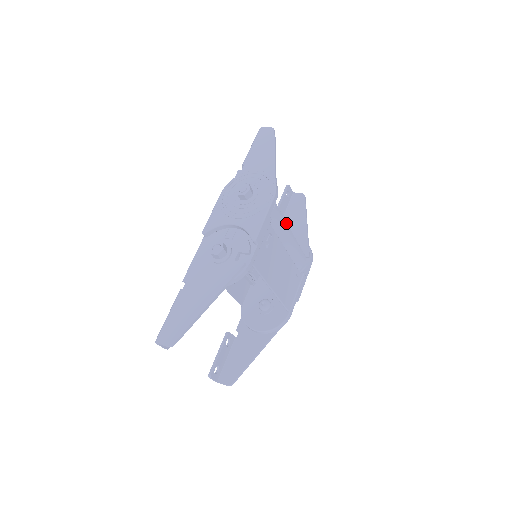
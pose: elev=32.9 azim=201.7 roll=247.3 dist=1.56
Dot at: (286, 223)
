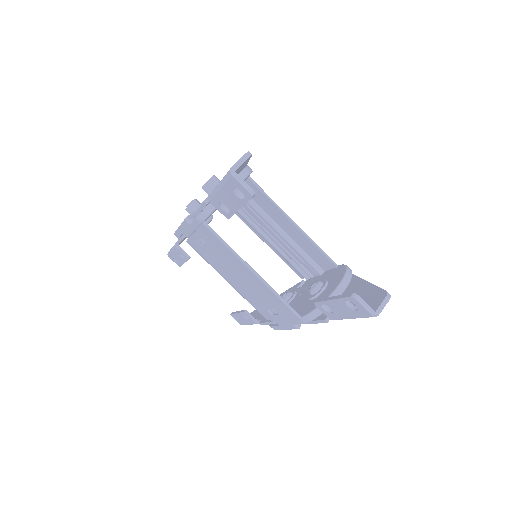
Dot at: (250, 226)
